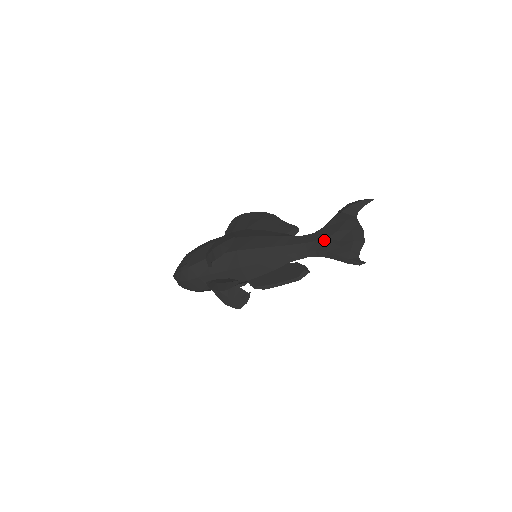
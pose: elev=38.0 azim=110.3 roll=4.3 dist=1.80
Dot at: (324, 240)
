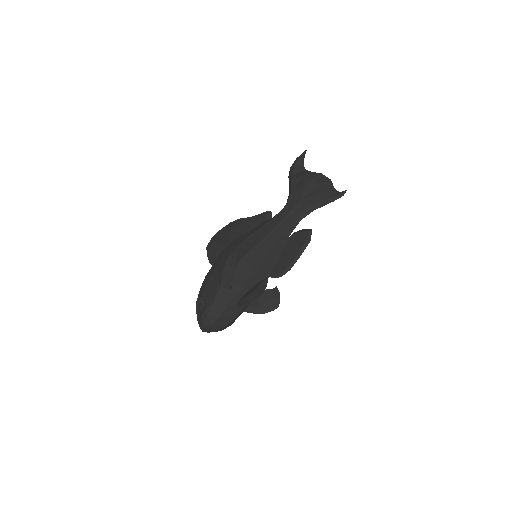
Dot at: (301, 200)
